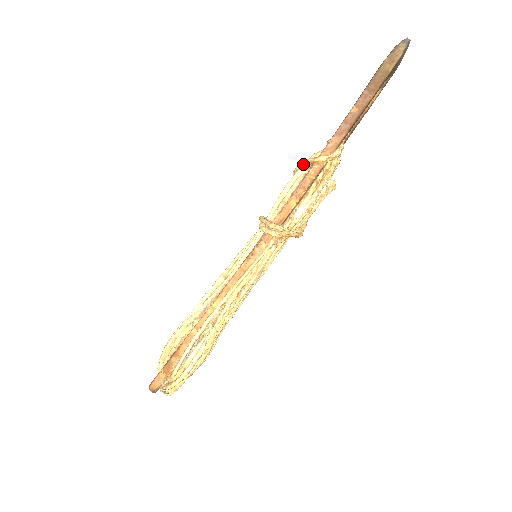
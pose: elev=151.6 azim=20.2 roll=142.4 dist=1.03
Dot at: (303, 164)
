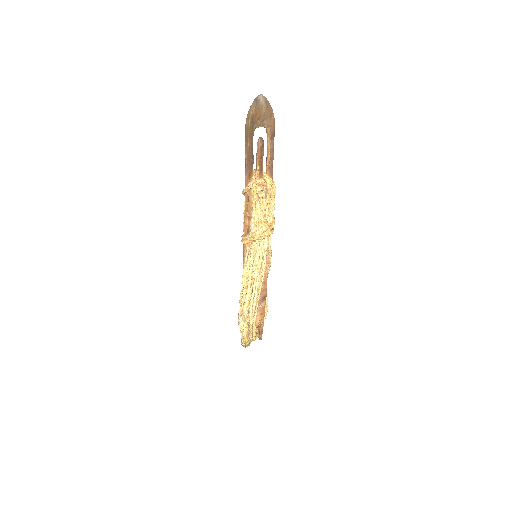
Dot at: occluded
